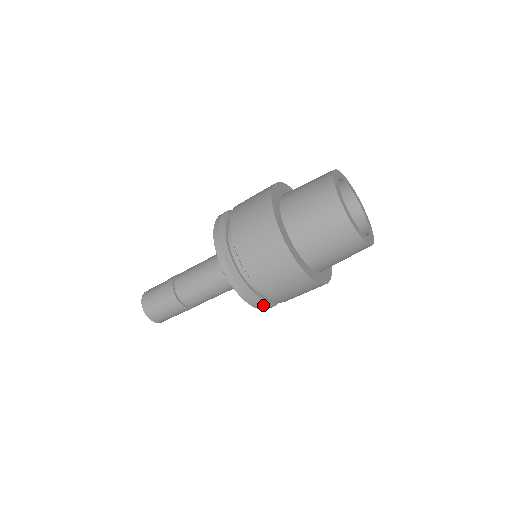
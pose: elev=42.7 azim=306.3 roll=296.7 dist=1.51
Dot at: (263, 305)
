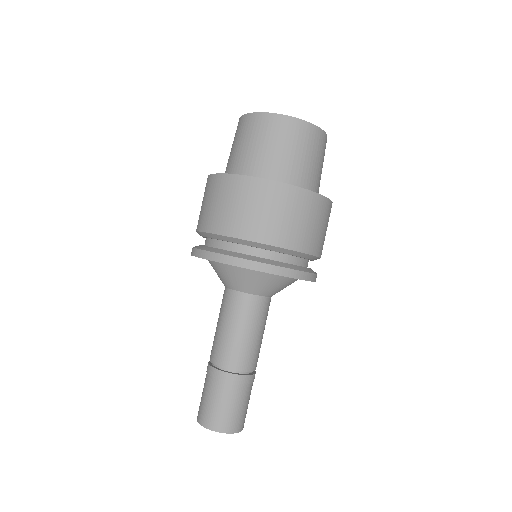
Dot at: (297, 270)
